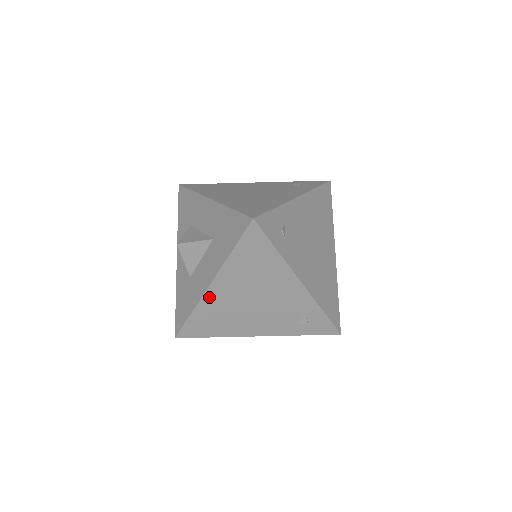
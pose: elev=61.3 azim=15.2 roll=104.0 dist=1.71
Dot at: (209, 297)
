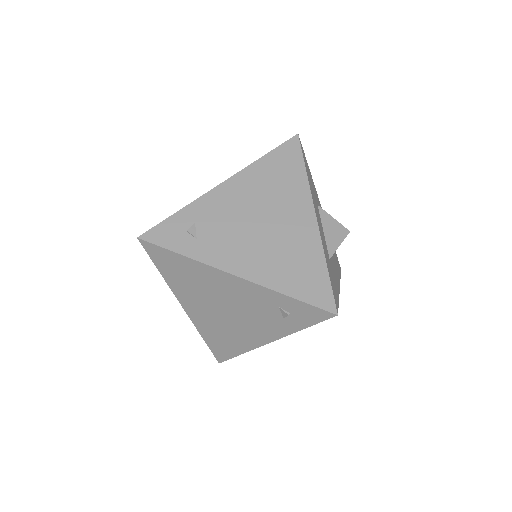
Dot at: (195, 318)
